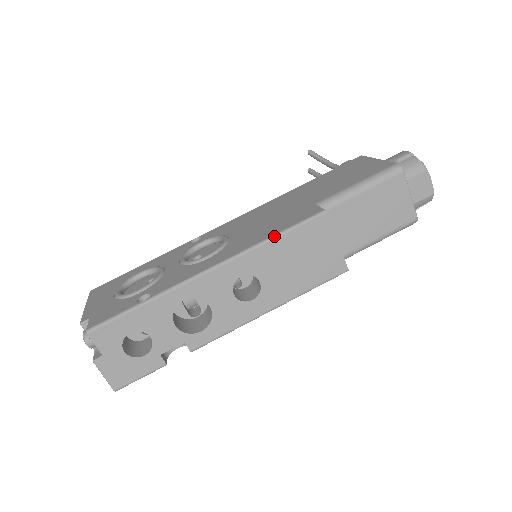
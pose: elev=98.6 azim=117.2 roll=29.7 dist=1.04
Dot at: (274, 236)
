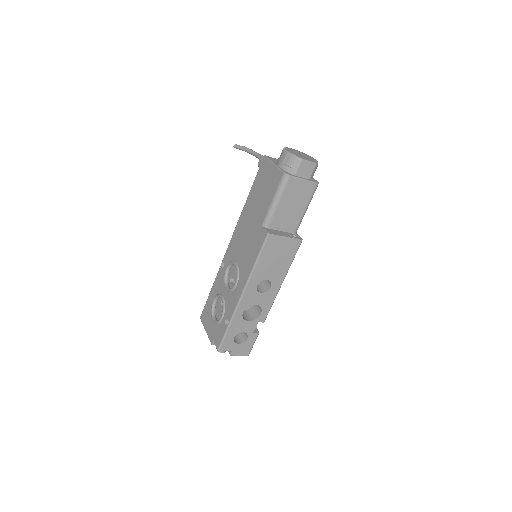
Dot at: (256, 262)
